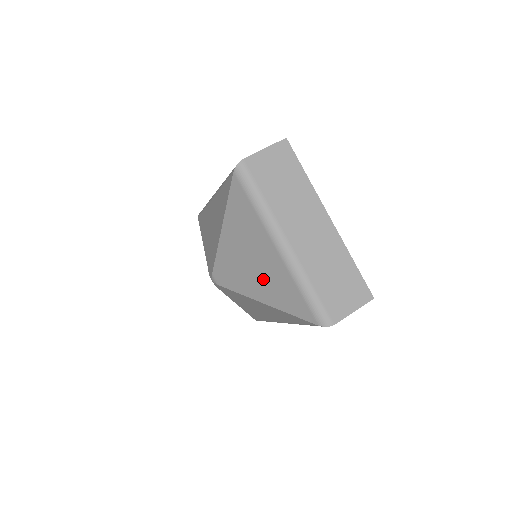
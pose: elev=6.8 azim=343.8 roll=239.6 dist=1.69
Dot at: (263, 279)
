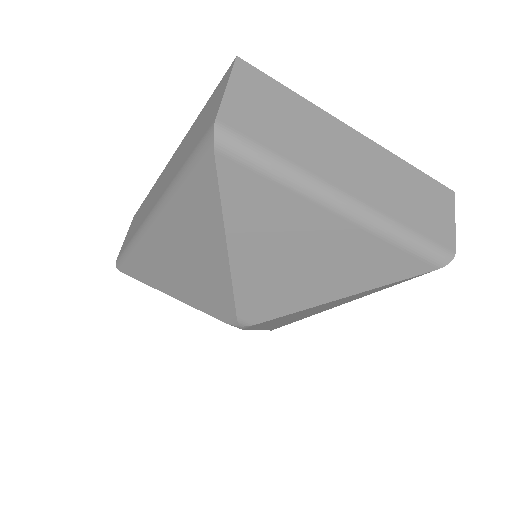
Dot at: (329, 269)
